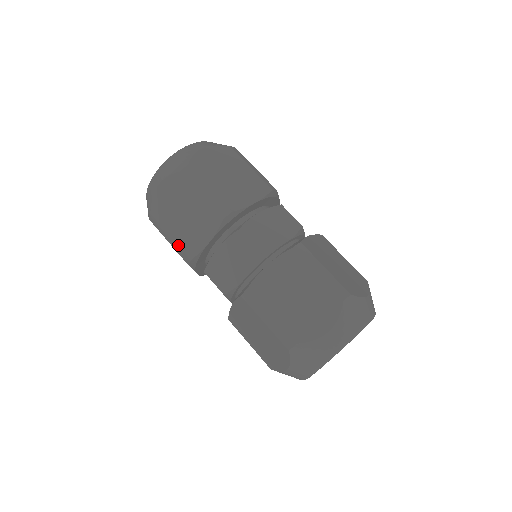
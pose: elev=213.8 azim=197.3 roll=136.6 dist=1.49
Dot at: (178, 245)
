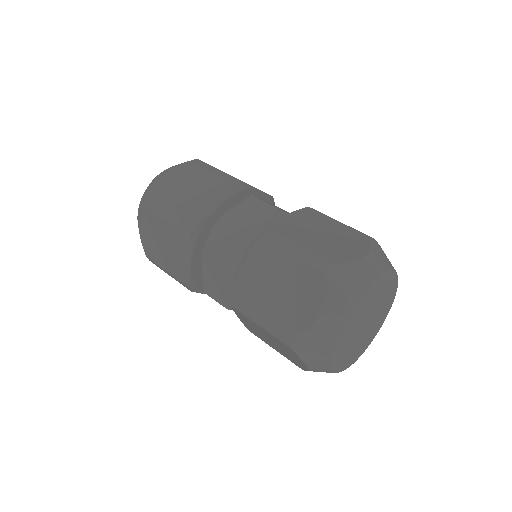
Dot at: (174, 276)
